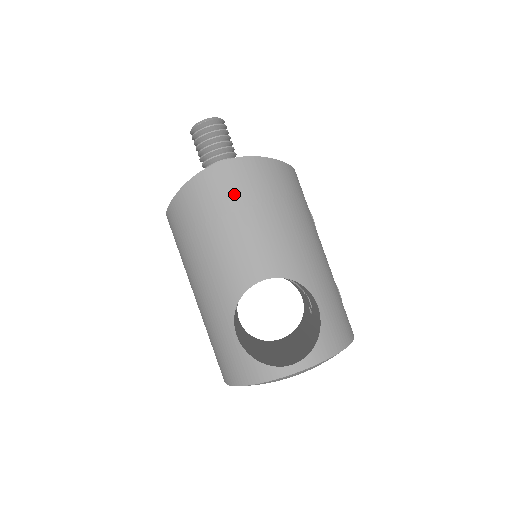
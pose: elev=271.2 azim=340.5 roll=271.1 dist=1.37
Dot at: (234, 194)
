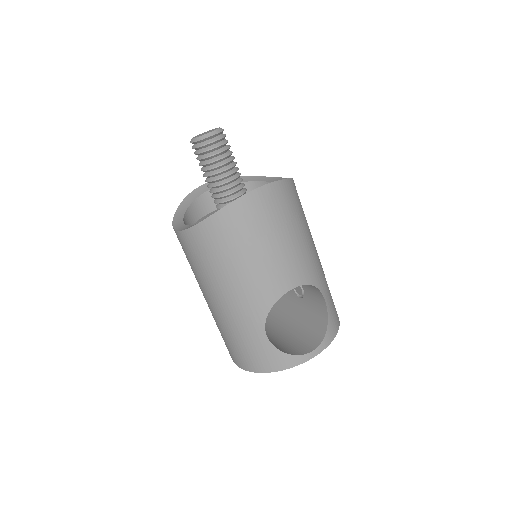
Dot at: (266, 219)
